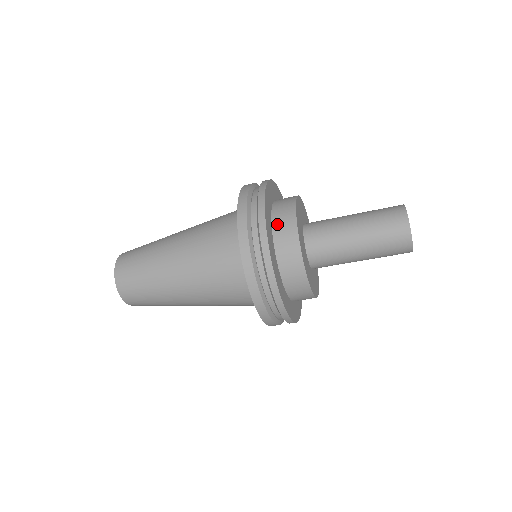
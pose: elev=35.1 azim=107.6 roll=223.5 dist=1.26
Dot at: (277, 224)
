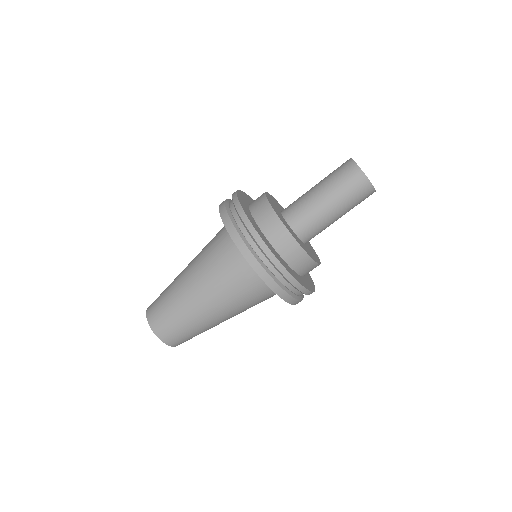
Dot at: occluded
